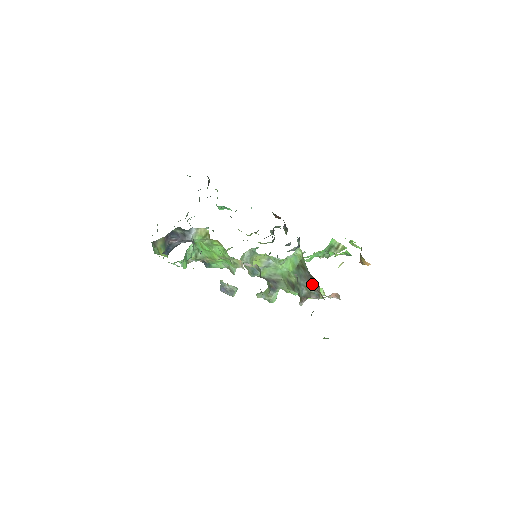
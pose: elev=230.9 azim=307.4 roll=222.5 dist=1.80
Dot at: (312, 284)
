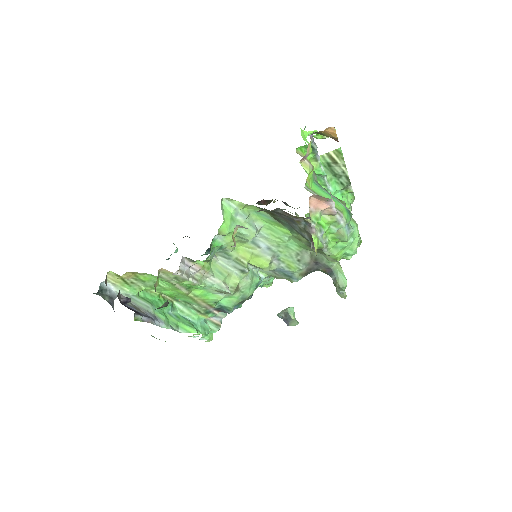
Dot at: (289, 219)
